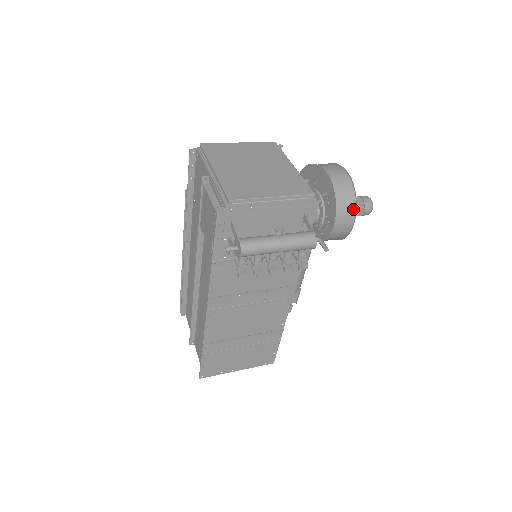
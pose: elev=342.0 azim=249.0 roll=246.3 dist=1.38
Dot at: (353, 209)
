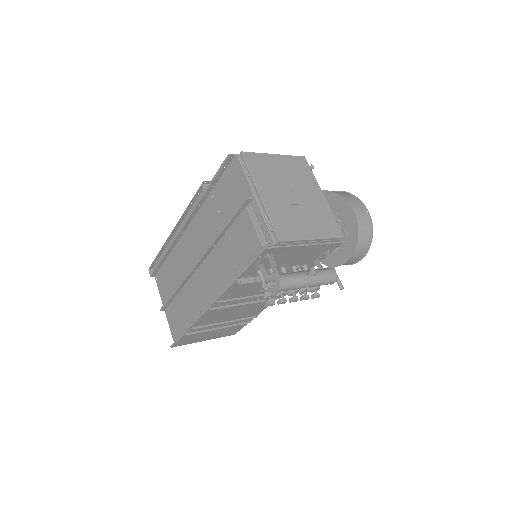
Dot at: (366, 249)
